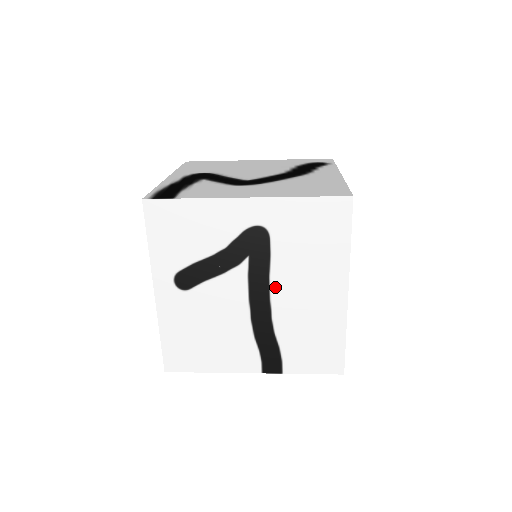
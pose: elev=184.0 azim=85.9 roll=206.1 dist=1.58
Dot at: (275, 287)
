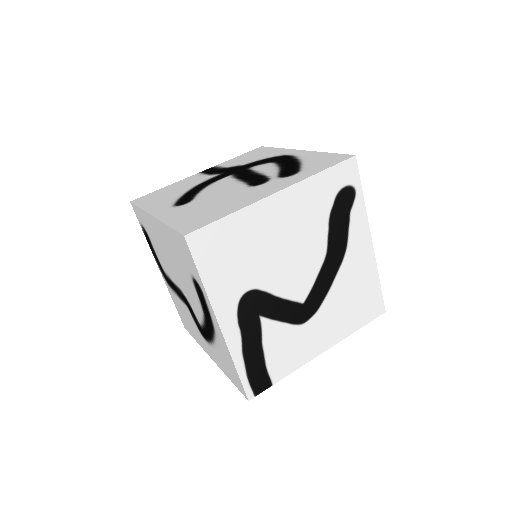
Dot at: occluded
